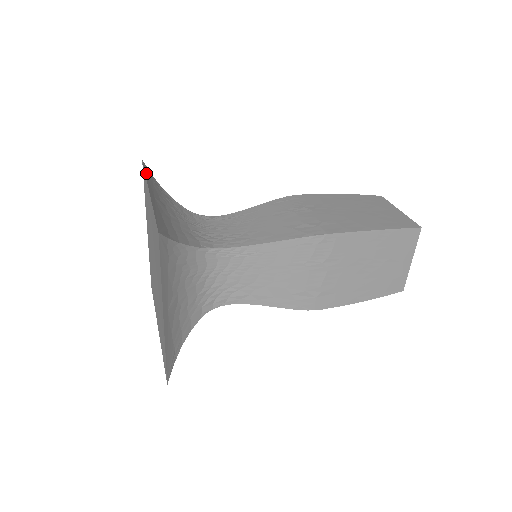
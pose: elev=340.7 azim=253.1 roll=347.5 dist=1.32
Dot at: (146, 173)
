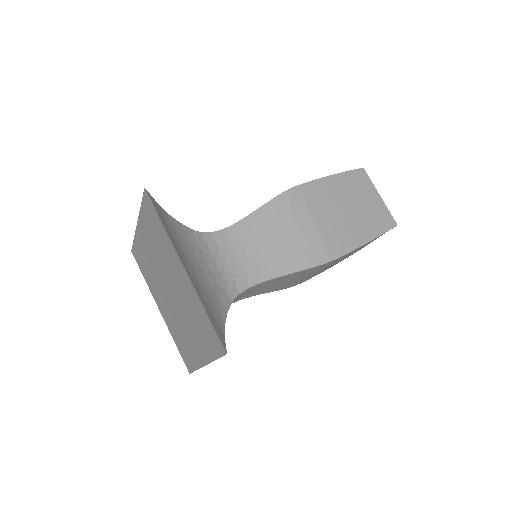
Dot at: (161, 220)
